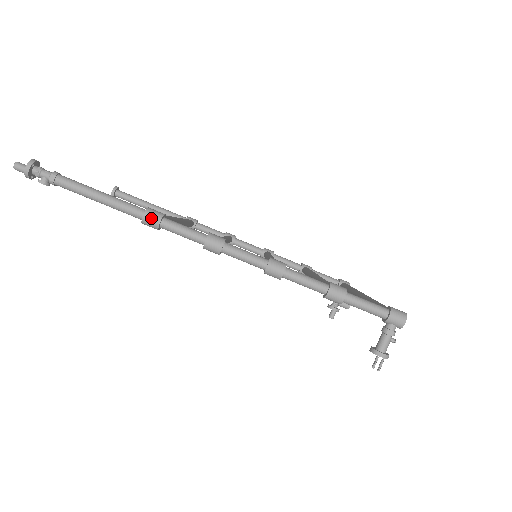
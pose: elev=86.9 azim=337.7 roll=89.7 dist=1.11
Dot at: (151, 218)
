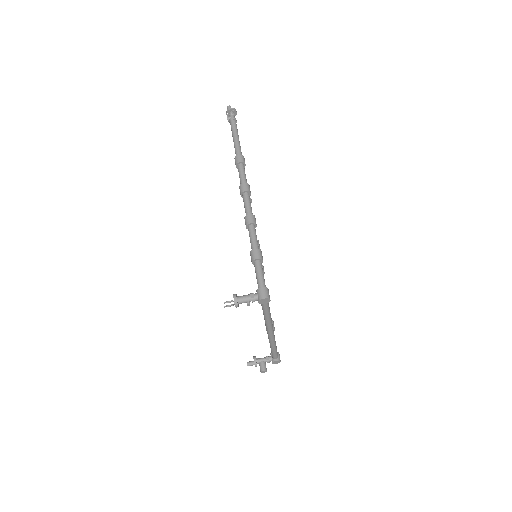
Dot at: (240, 158)
